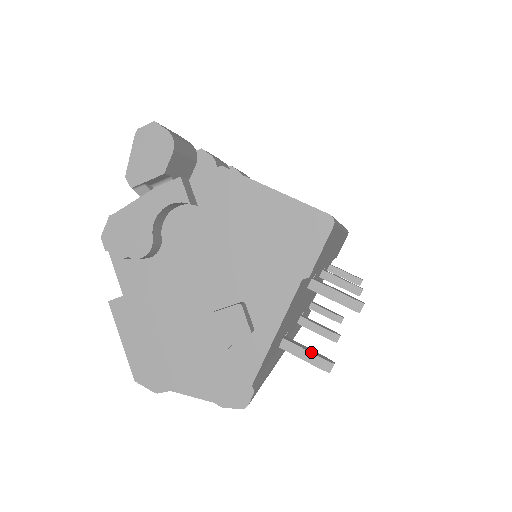
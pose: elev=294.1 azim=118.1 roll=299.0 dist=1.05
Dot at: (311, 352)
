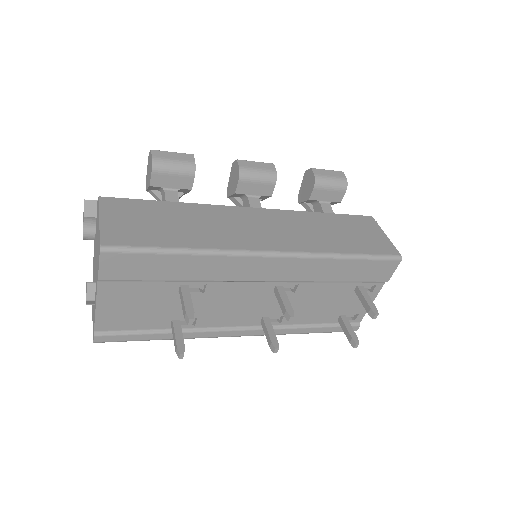
Dot at: (176, 338)
